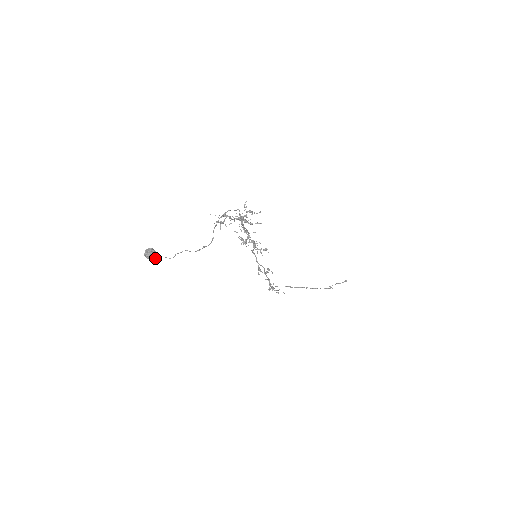
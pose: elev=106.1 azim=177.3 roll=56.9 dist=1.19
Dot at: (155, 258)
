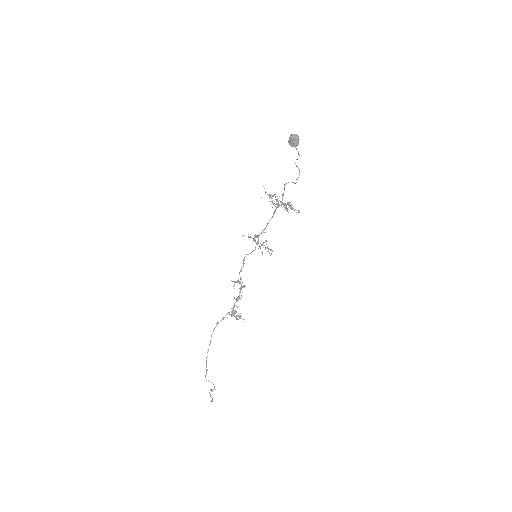
Dot at: (297, 143)
